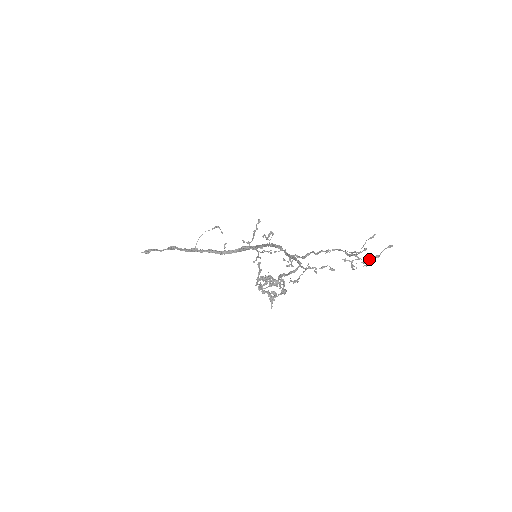
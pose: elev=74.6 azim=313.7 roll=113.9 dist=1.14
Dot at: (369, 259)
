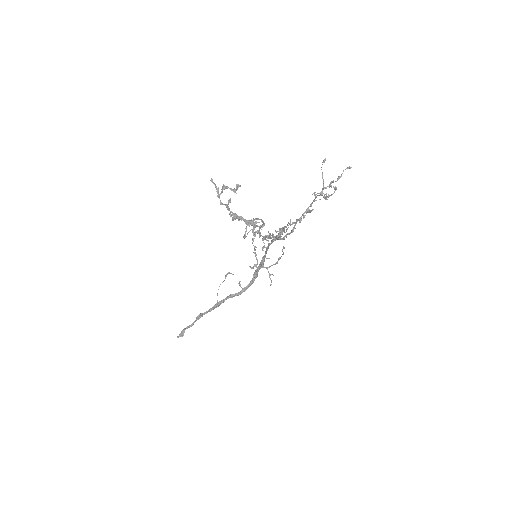
Dot at: occluded
